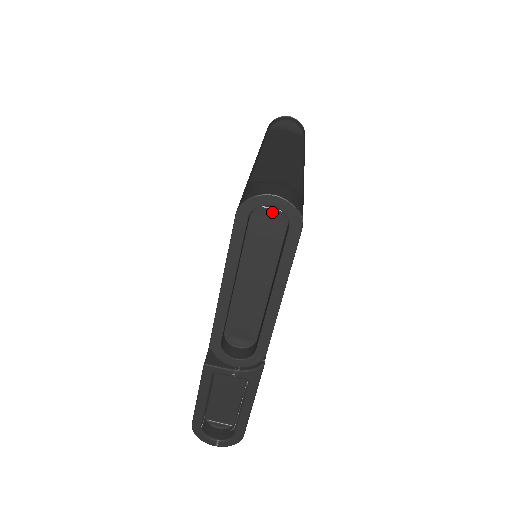
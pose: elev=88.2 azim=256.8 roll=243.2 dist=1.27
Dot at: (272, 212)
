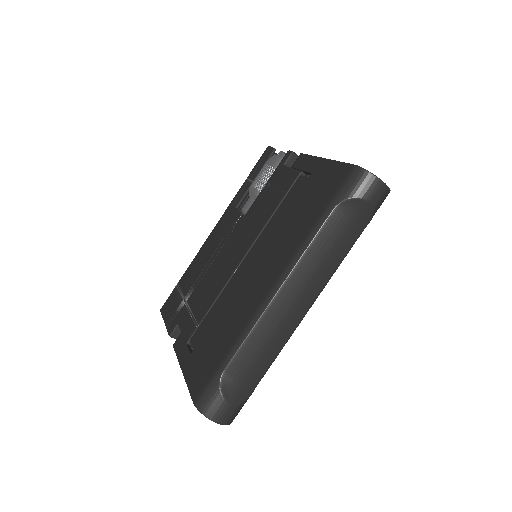
Dot at: occluded
